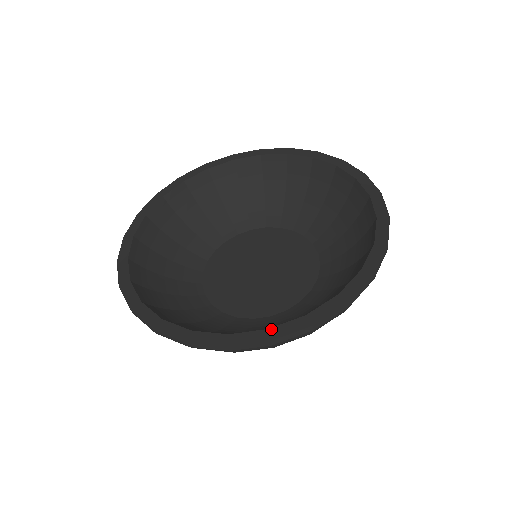
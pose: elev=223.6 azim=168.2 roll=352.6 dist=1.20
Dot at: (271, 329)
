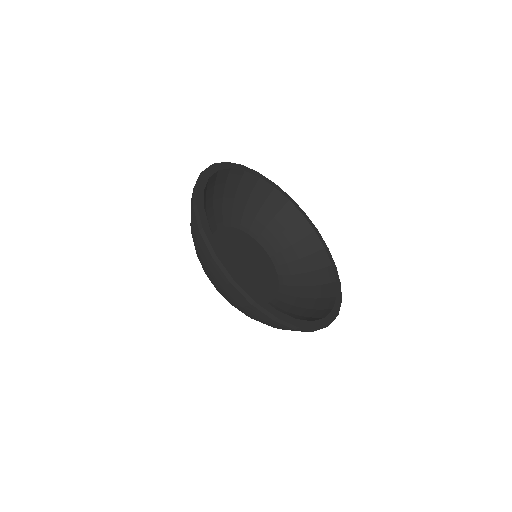
Dot at: (222, 254)
